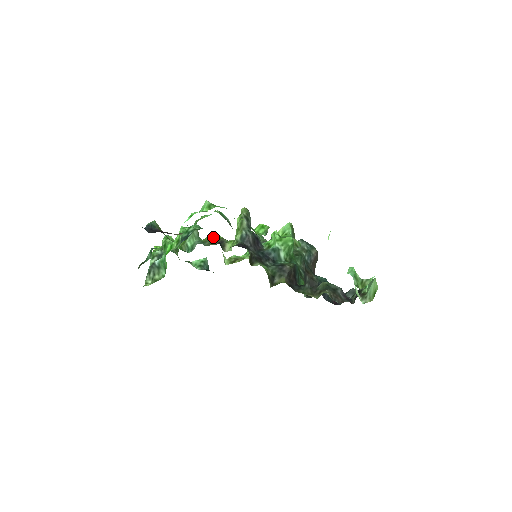
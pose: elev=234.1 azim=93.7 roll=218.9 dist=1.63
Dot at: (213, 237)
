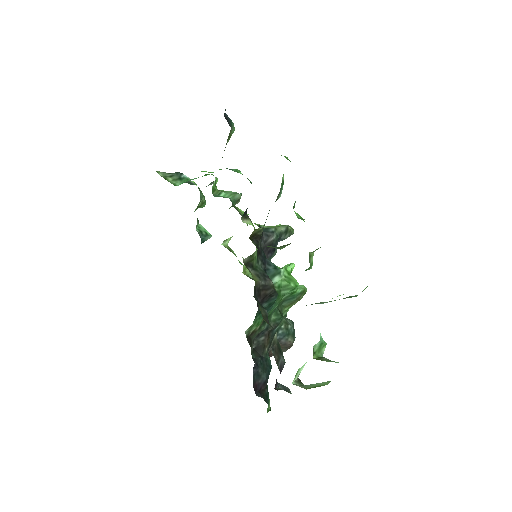
Dot at: occluded
